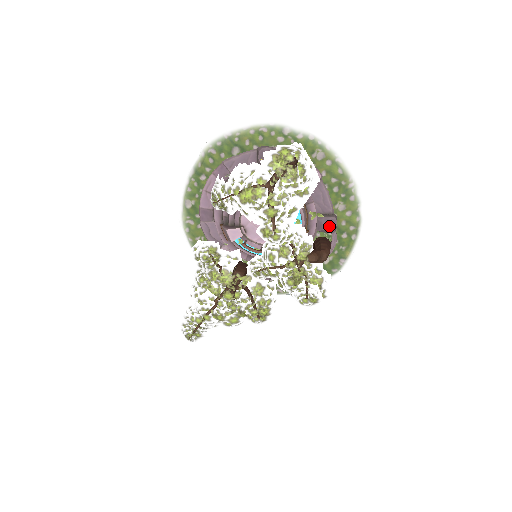
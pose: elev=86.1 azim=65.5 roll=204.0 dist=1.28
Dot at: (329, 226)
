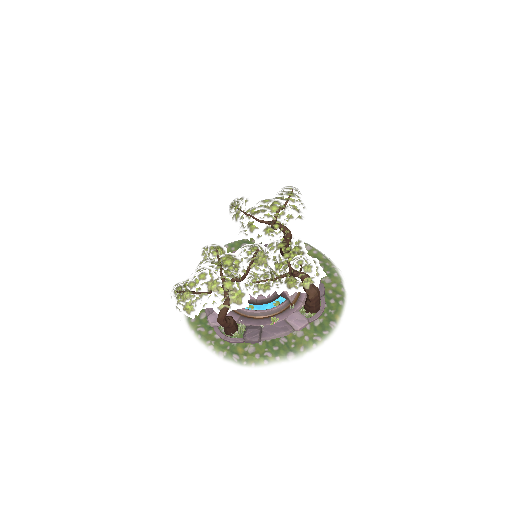
Dot at: occluded
